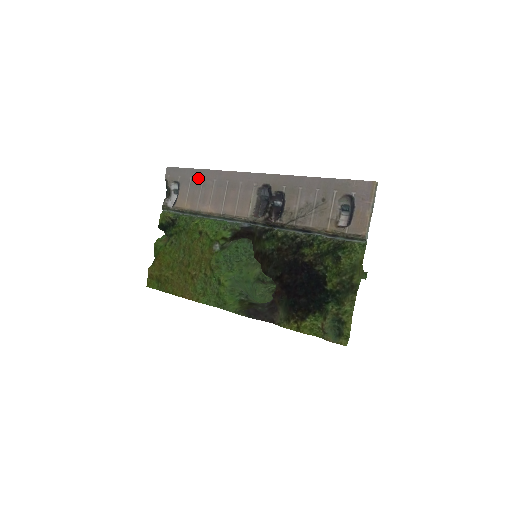
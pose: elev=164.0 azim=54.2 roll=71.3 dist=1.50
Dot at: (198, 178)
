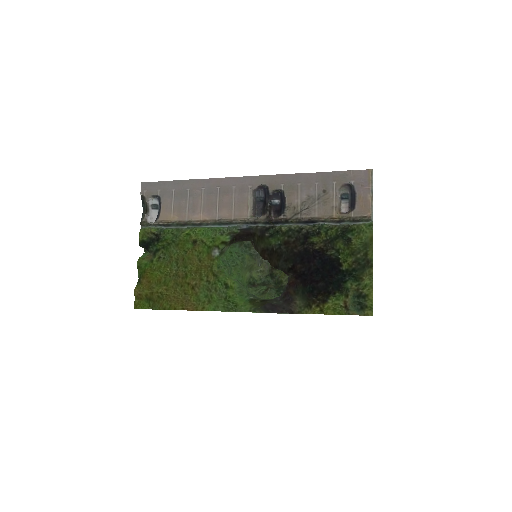
Dot at: (183, 189)
